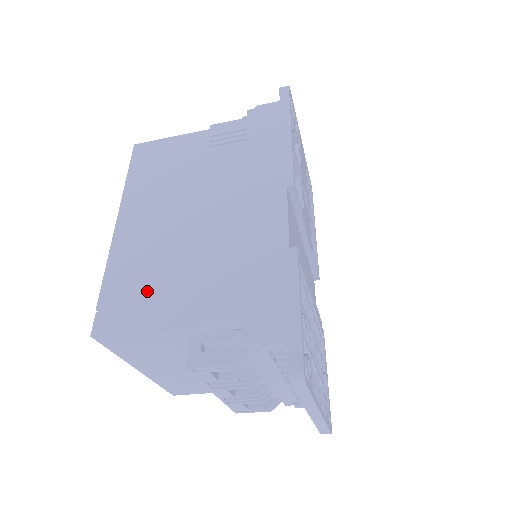
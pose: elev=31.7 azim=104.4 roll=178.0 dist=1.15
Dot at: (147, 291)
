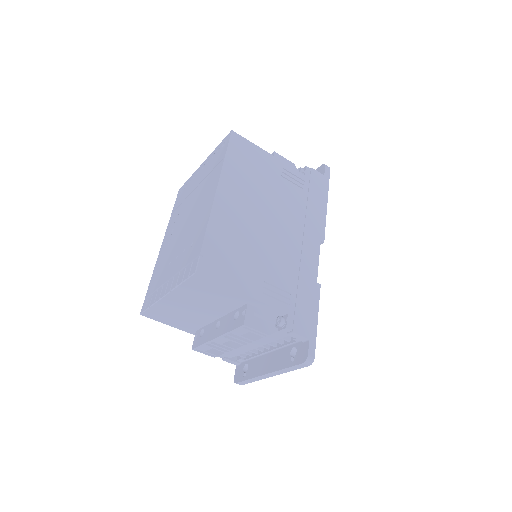
Dot at: (236, 261)
